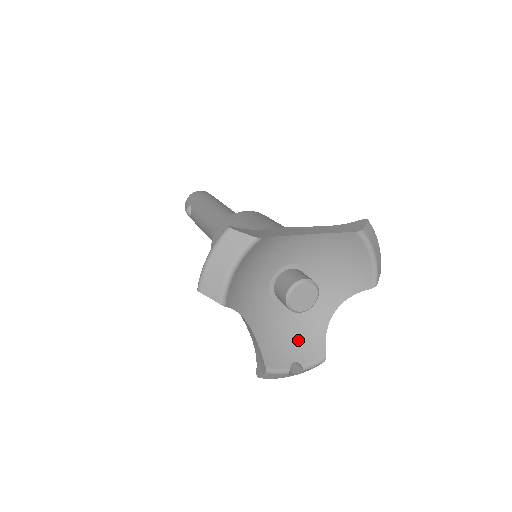
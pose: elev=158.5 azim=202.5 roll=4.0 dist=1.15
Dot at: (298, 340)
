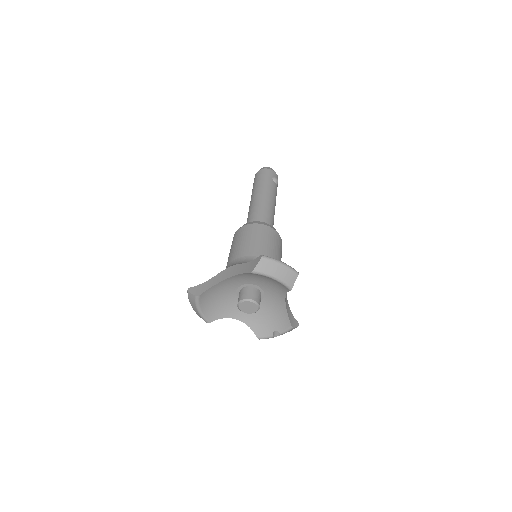
Dot at: (274, 318)
